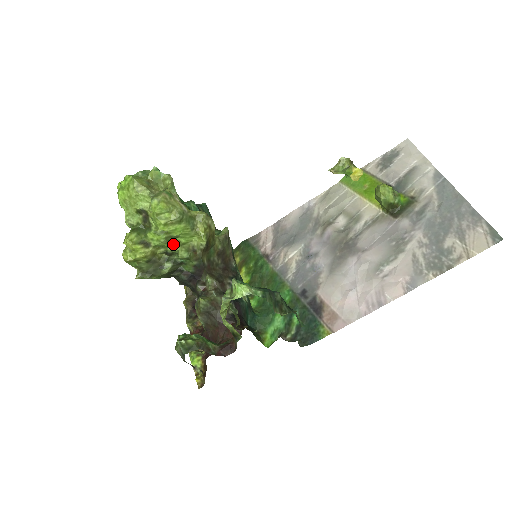
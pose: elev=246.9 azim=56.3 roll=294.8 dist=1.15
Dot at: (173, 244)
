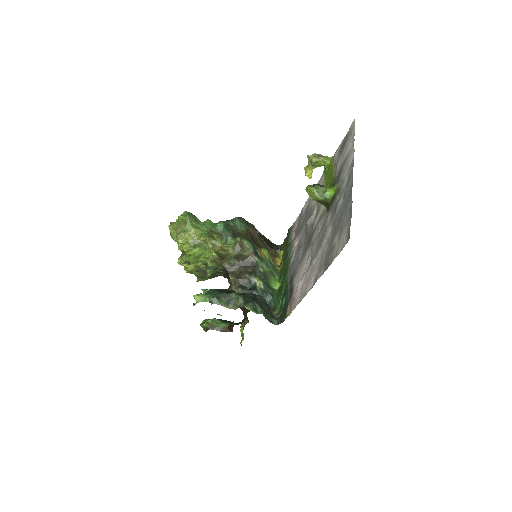
Dot at: (202, 259)
